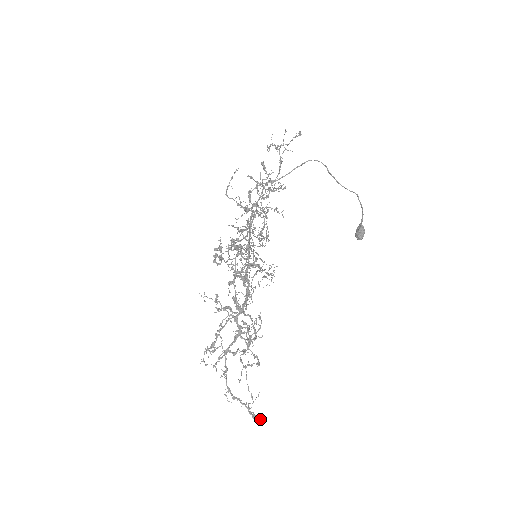
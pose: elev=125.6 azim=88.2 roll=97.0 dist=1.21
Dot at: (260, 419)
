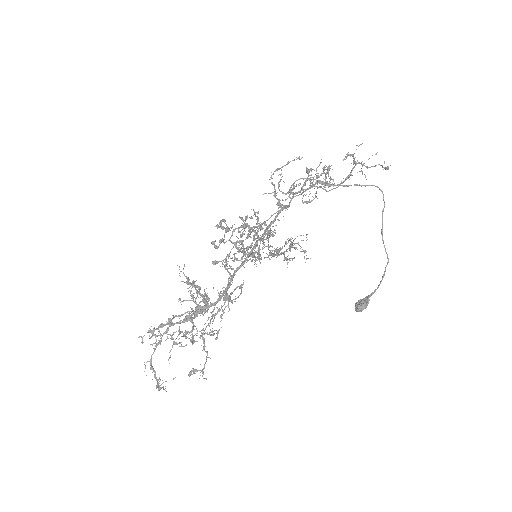
Dot at: (163, 388)
